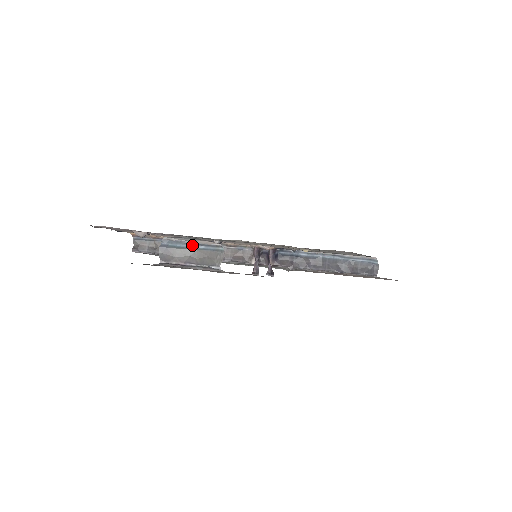
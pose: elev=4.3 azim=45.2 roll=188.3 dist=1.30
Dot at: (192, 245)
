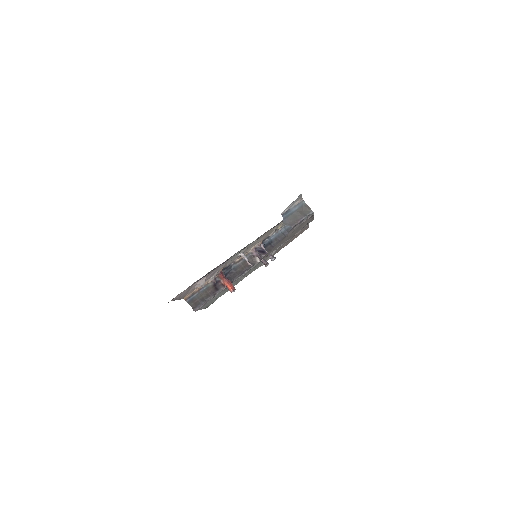
Dot at: (293, 209)
